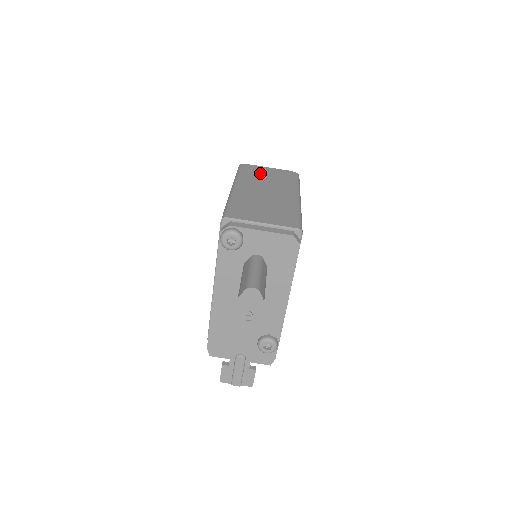
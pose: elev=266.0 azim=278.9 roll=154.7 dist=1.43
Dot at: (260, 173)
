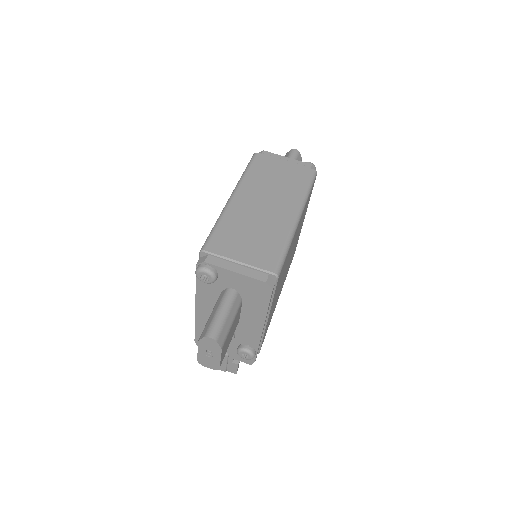
Dot at: (271, 171)
